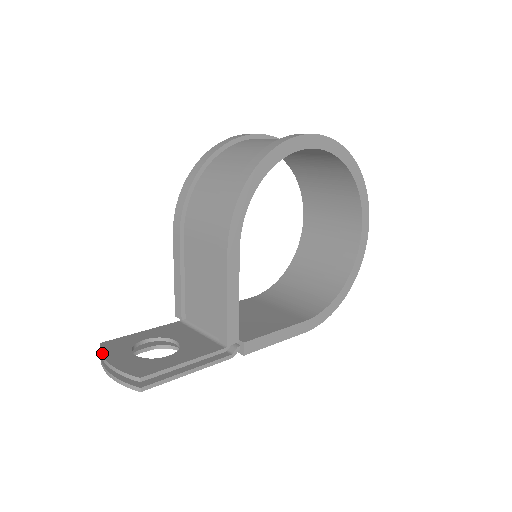
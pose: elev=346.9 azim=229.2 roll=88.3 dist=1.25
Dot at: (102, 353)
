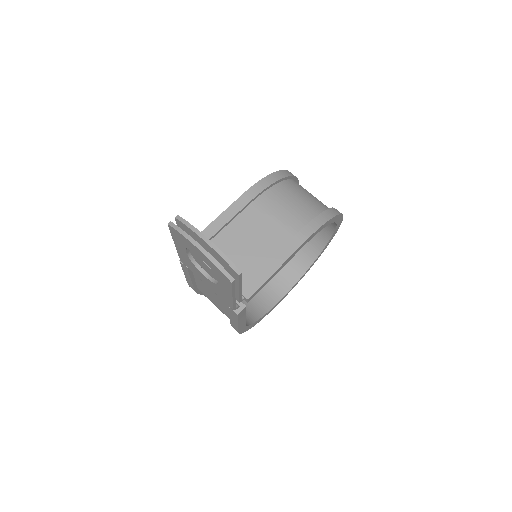
Dot at: occluded
